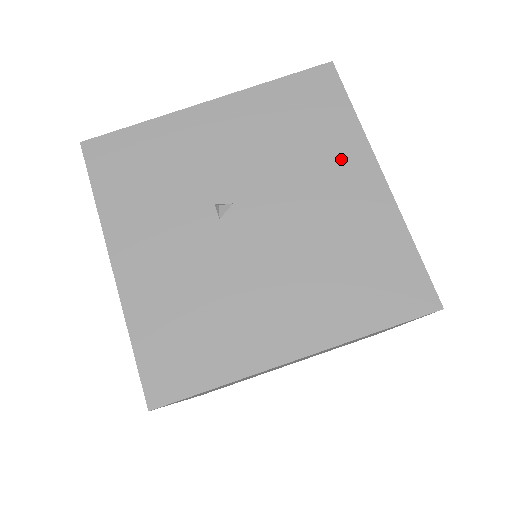
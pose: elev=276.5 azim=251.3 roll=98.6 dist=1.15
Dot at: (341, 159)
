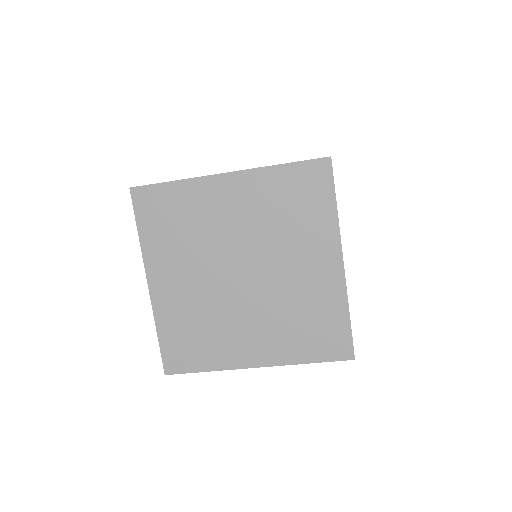
Dot at: occluded
